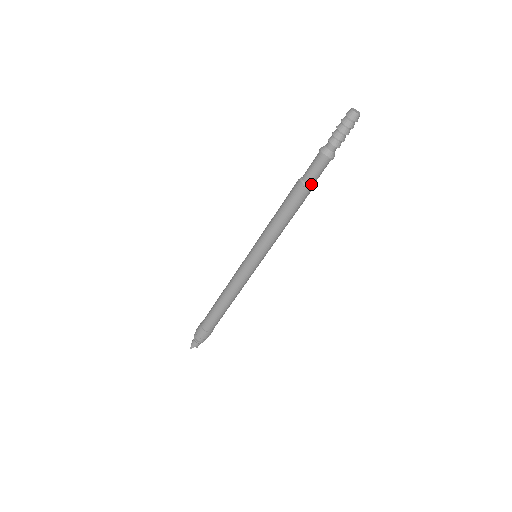
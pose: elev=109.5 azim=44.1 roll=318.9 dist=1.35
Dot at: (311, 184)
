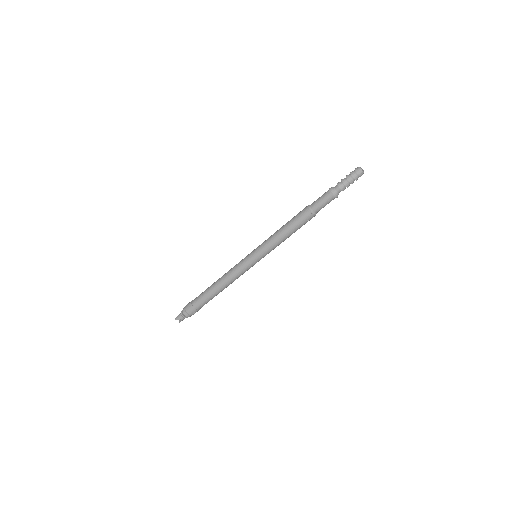
Dot at: (315, 211)
